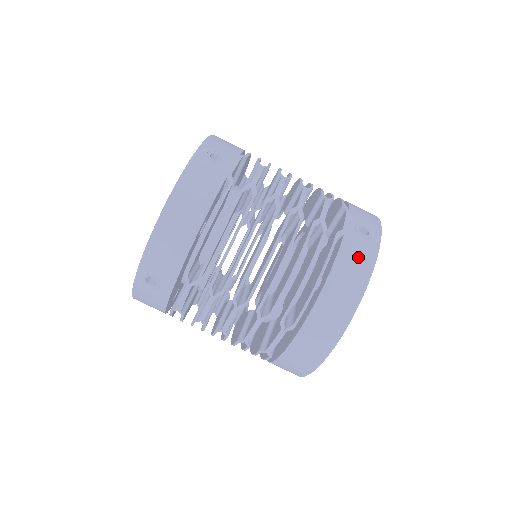
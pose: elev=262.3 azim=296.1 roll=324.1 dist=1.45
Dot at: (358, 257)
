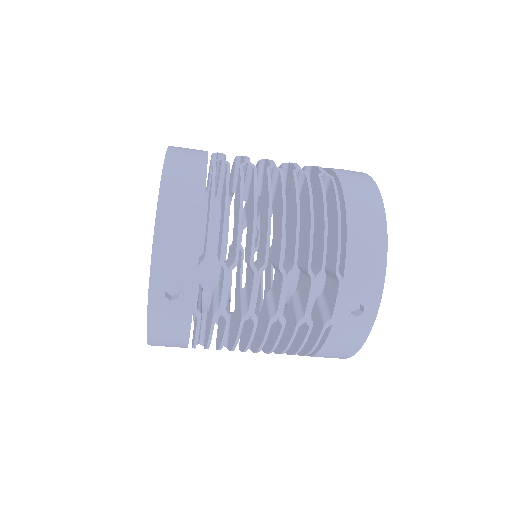
Dot at: (348, 338)
